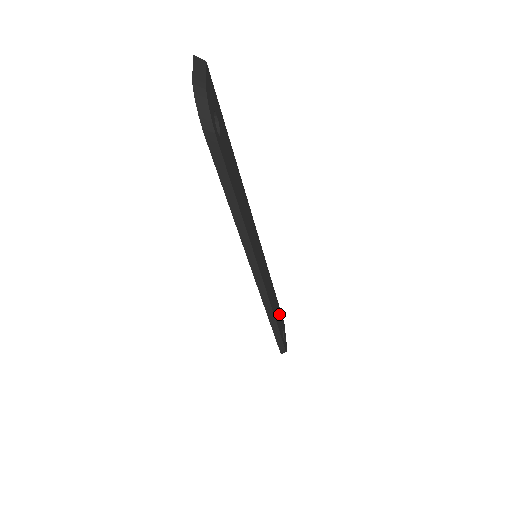
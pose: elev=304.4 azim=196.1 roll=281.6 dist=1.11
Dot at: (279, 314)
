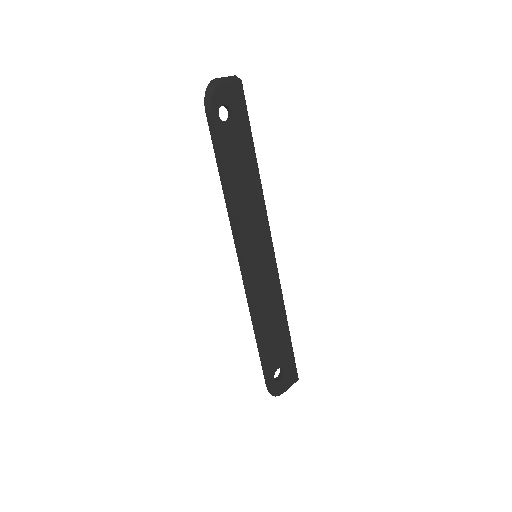
Dot at: (283, 351)
